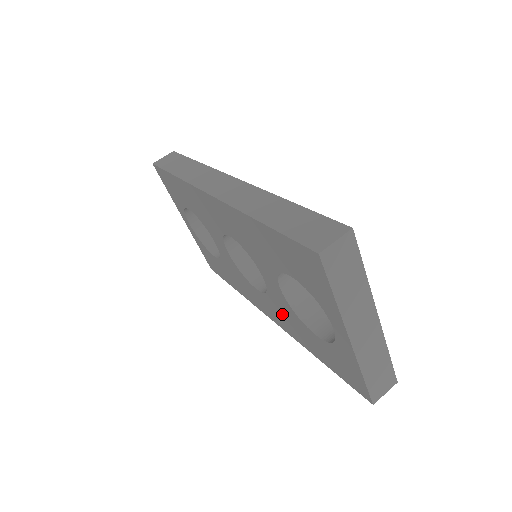
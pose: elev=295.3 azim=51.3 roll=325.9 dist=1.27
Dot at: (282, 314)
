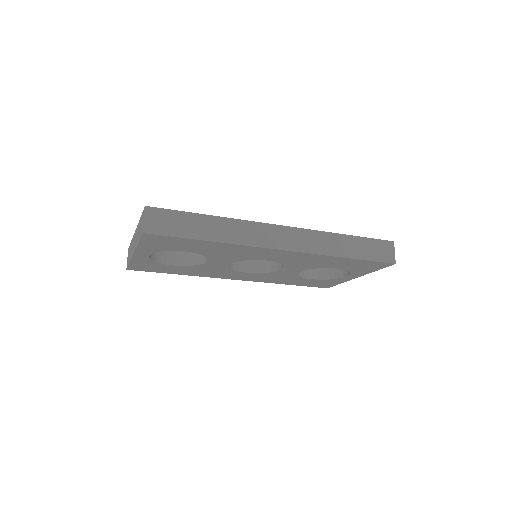
Dot at: (271, 277)
